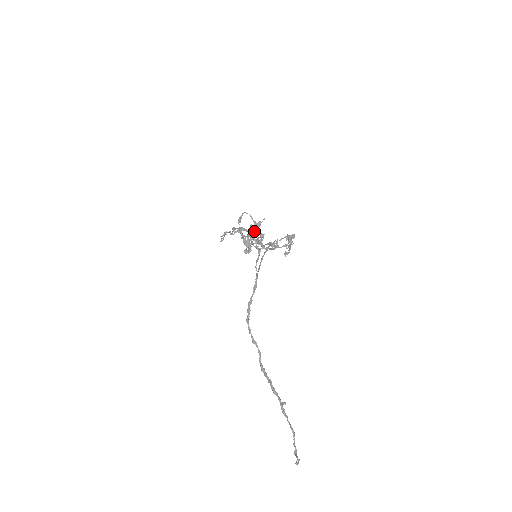
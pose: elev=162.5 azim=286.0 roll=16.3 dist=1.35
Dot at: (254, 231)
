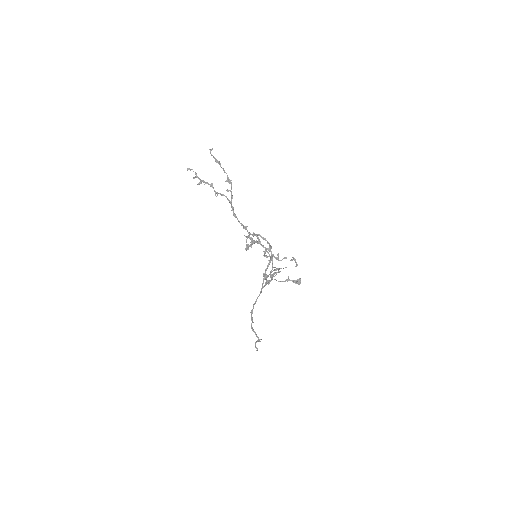
Dot at: (276, 274)
